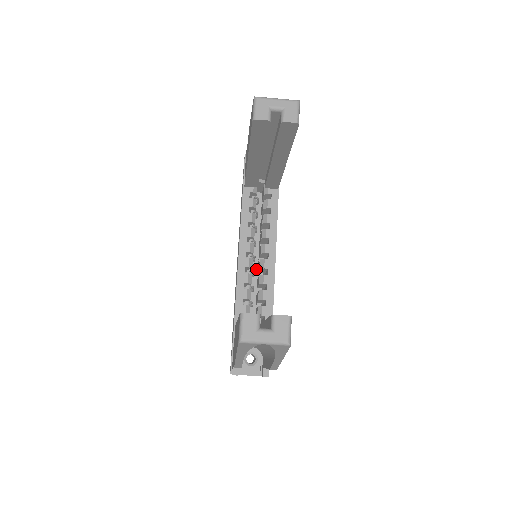
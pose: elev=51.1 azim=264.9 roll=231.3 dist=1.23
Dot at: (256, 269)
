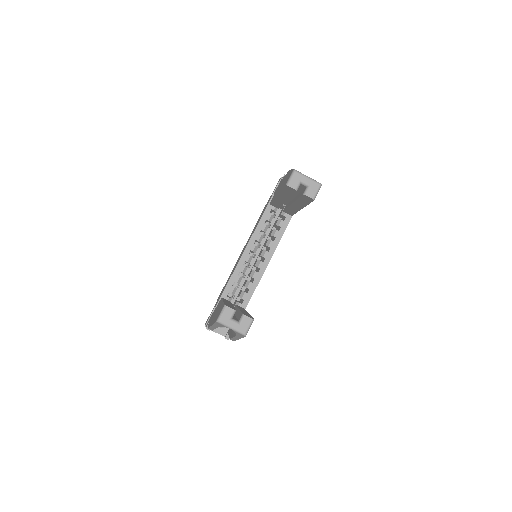
Dot at: (253, 262)
